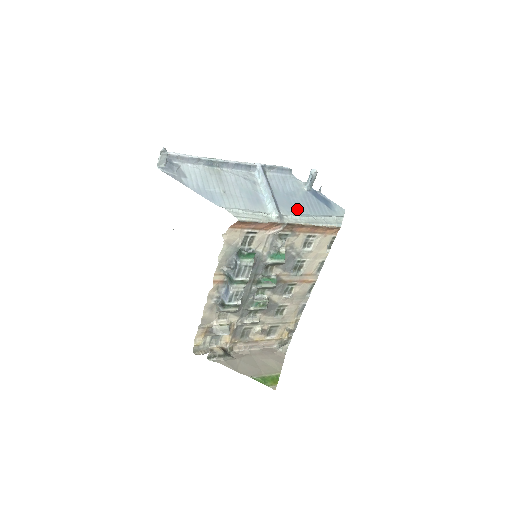
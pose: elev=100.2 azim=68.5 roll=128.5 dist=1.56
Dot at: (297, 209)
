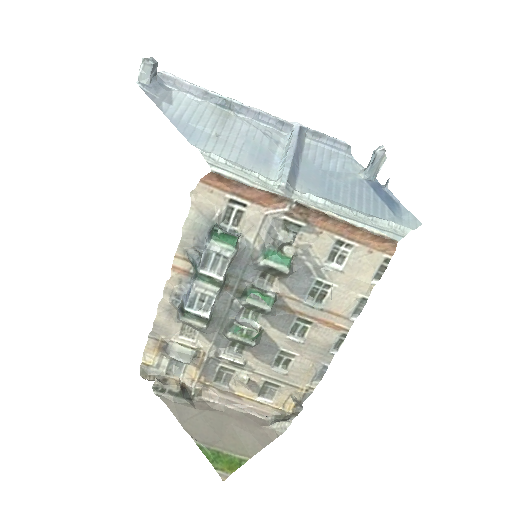
Dot at: (329, 193)
